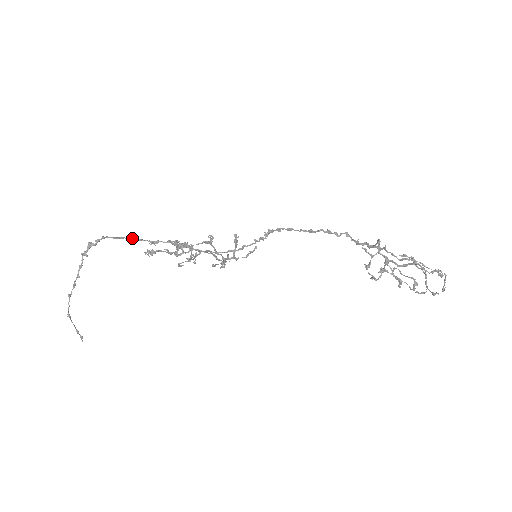
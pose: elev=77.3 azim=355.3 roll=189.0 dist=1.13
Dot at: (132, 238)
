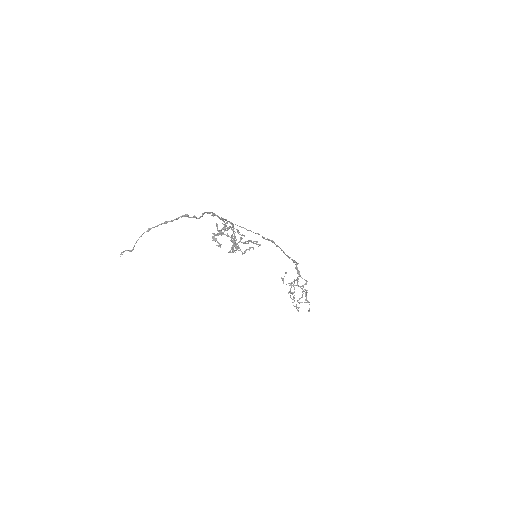
Dot at: (208, 212)
